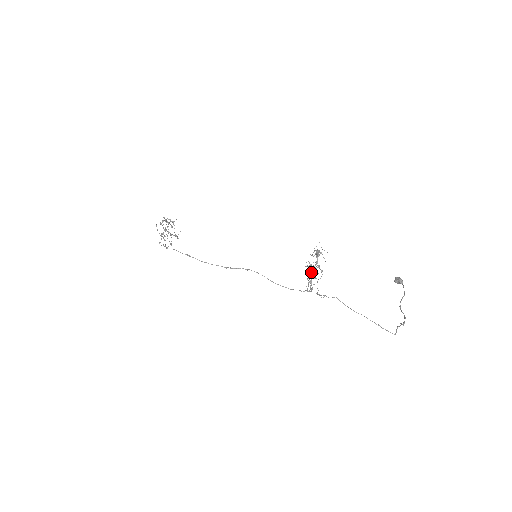
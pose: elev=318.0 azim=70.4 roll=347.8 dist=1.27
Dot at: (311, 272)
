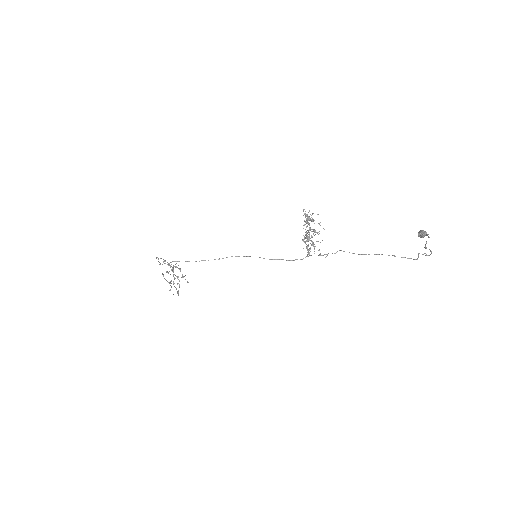
Dot at: occluded
